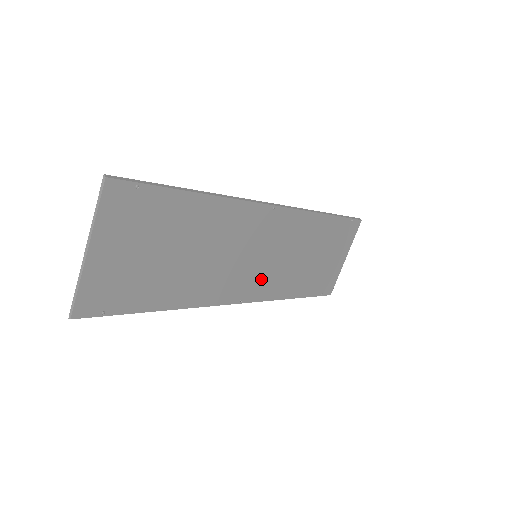
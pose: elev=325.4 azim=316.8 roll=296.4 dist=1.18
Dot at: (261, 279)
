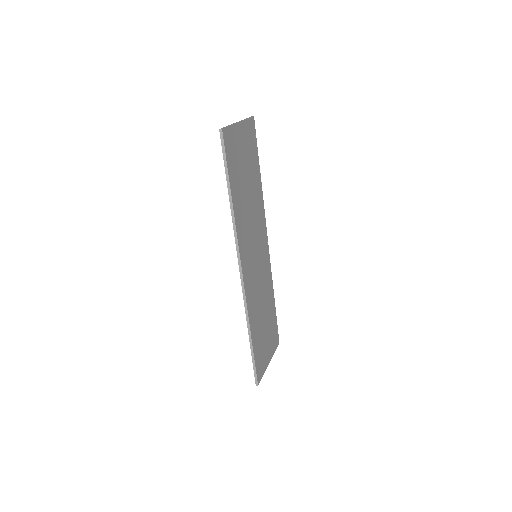
Dot at: (251, 278)
